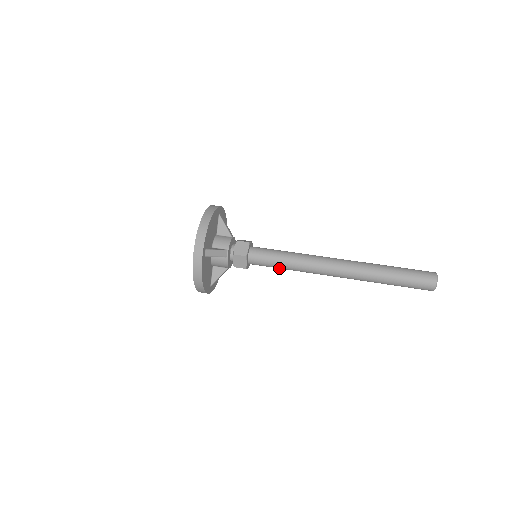
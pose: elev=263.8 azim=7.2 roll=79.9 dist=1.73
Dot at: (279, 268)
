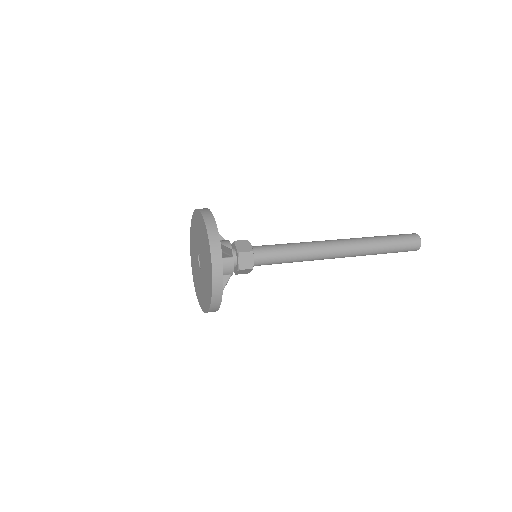
Dot at: (284, 262)
